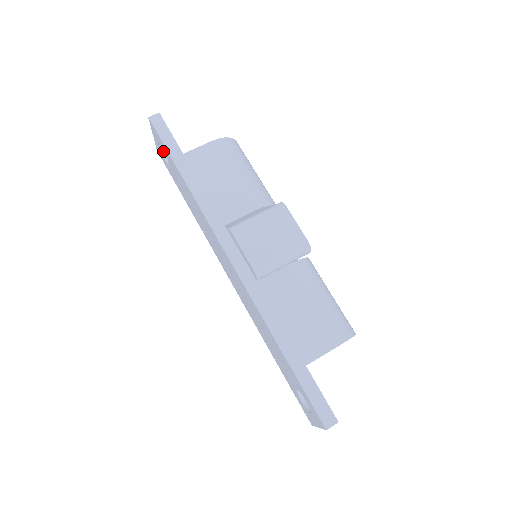
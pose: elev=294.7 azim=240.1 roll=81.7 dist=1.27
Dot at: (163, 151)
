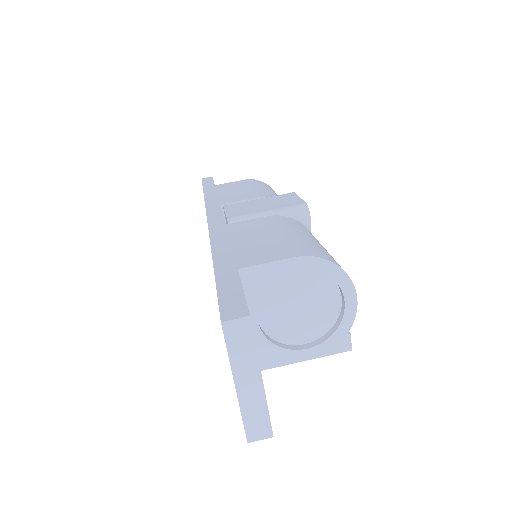
Dot at: occluded
